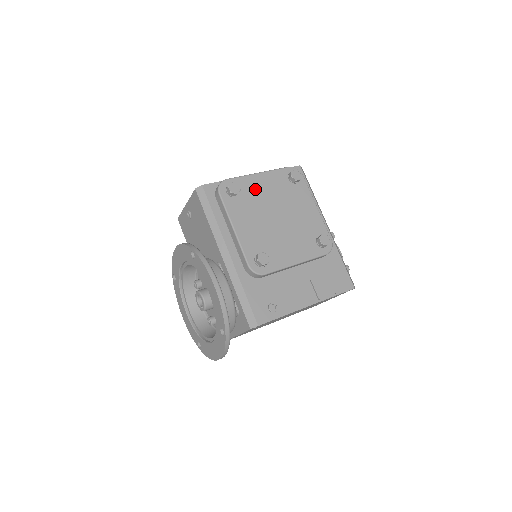
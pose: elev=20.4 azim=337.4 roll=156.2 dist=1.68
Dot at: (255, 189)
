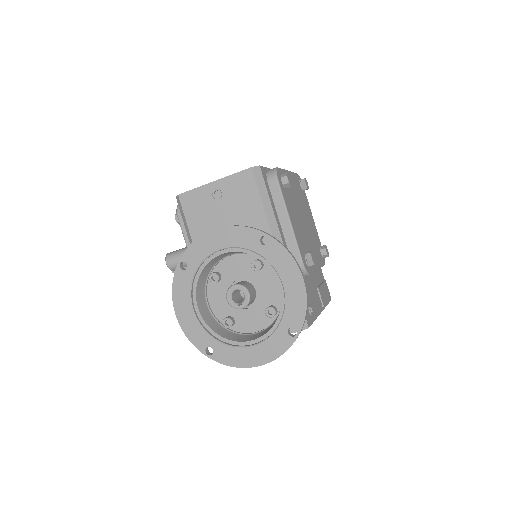
Dot at: occluded
